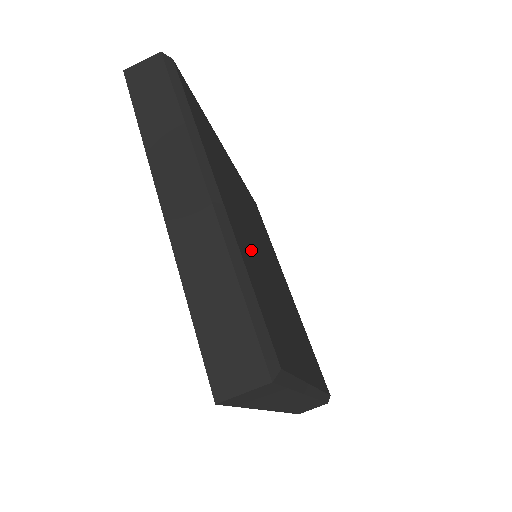
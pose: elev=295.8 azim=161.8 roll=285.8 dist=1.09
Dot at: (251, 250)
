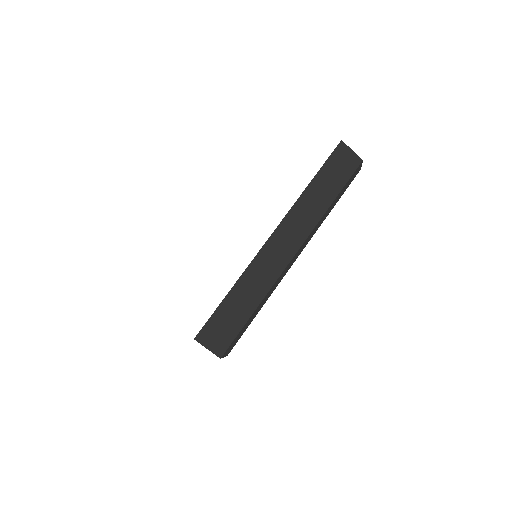
Dot at: occluded
